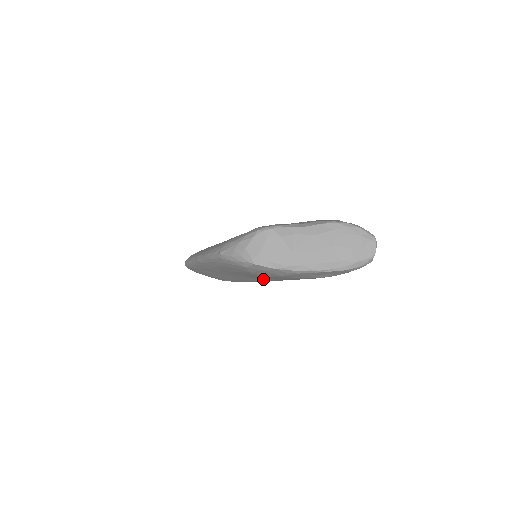
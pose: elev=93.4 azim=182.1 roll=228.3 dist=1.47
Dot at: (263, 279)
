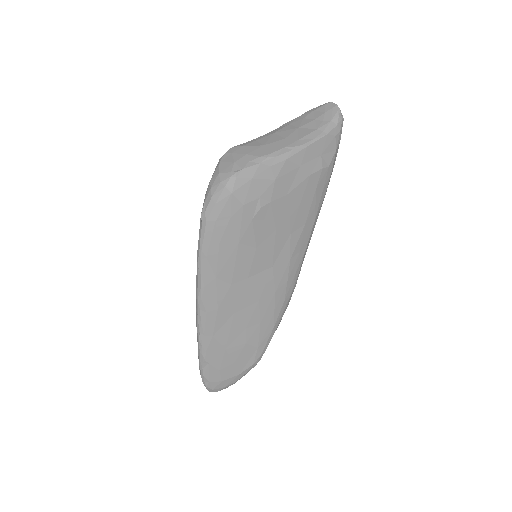
Dot at: (278, 261)
